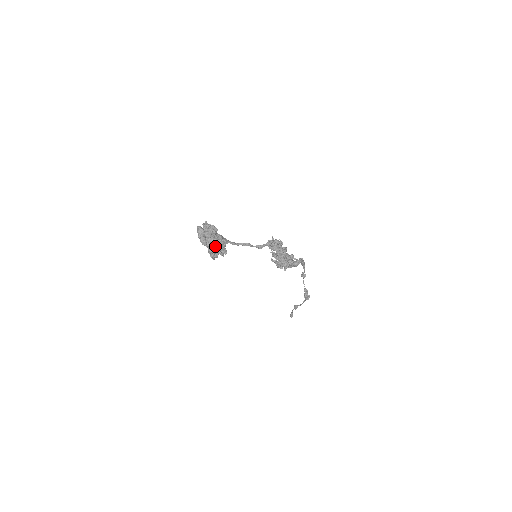
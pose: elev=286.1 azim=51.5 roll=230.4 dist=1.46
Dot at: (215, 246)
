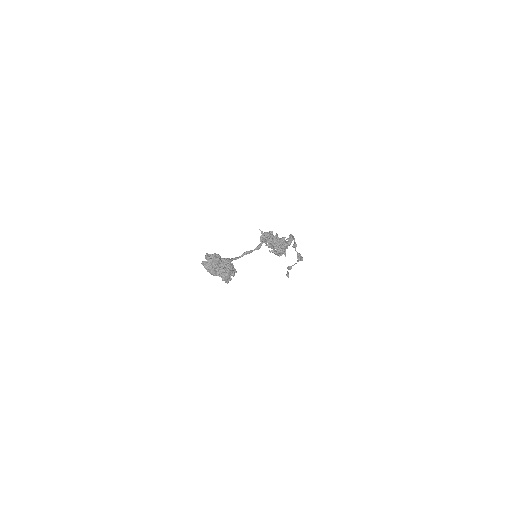
Dot at: (226, 272)
